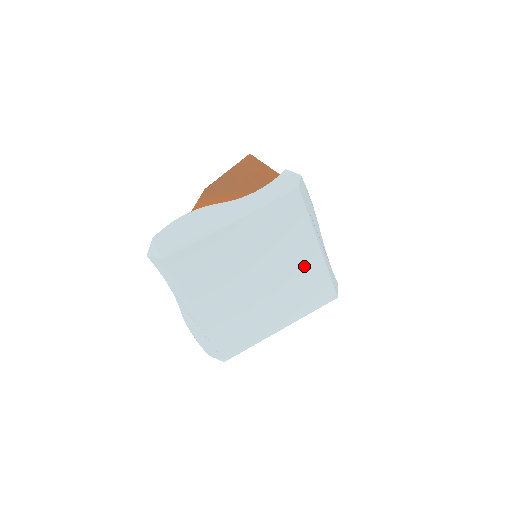
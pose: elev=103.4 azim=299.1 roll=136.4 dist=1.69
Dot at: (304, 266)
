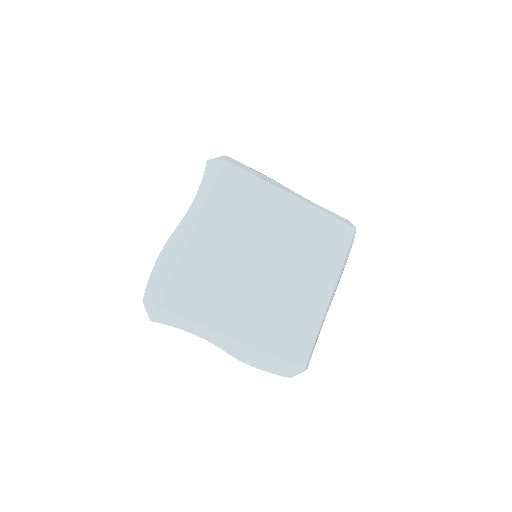
Dot at: (295, 222)
